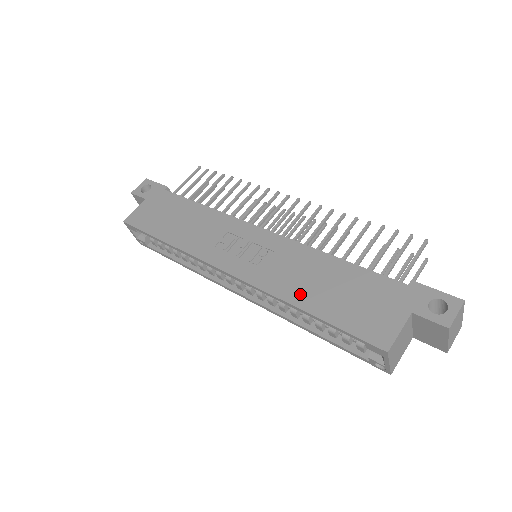
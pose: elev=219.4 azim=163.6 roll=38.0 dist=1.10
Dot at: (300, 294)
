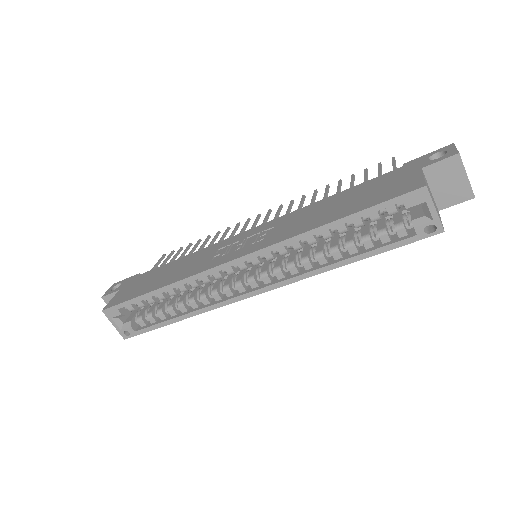
Dot at: (317, 221)
